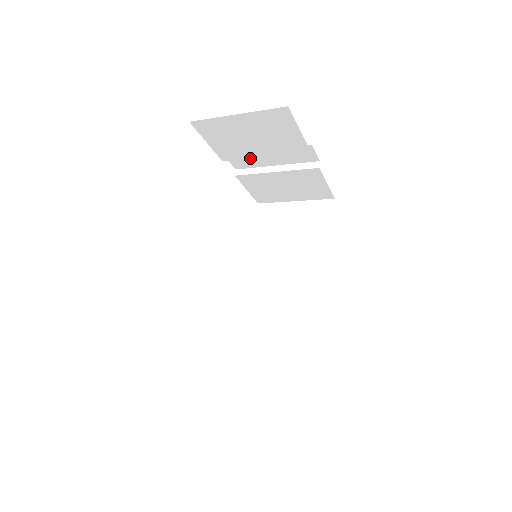
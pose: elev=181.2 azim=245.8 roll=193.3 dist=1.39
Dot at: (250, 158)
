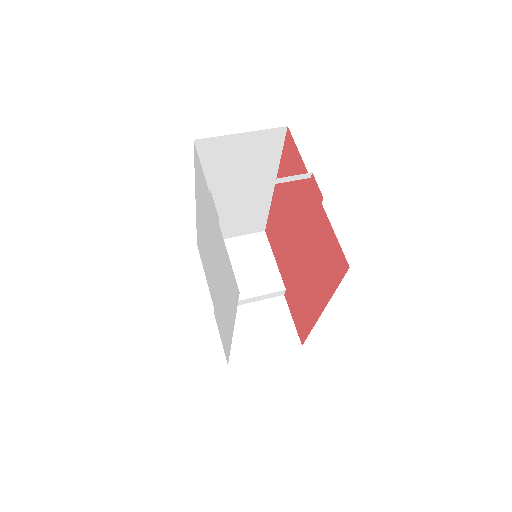
Dot at: occluded
